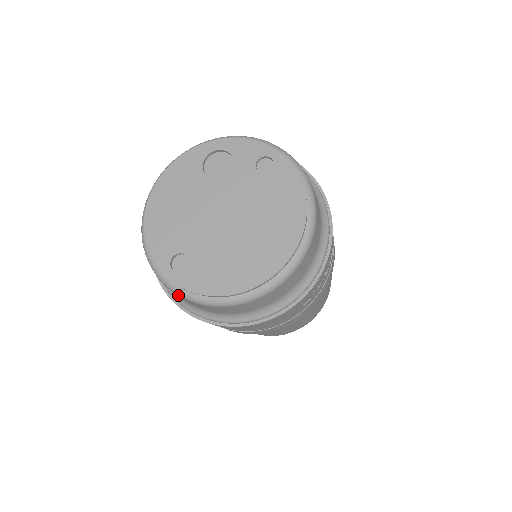
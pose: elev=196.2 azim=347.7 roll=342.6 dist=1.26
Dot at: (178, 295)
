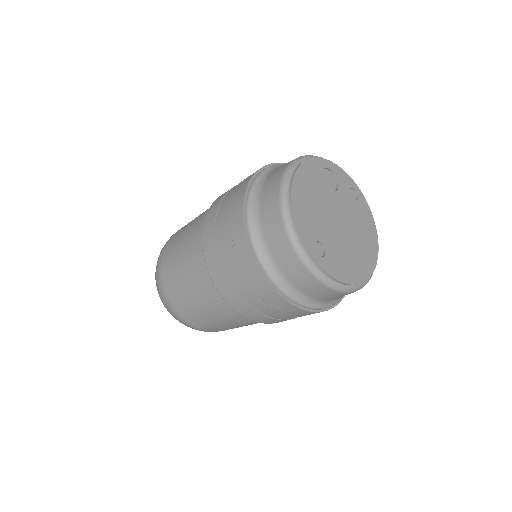
Dot at: (314, 276)
